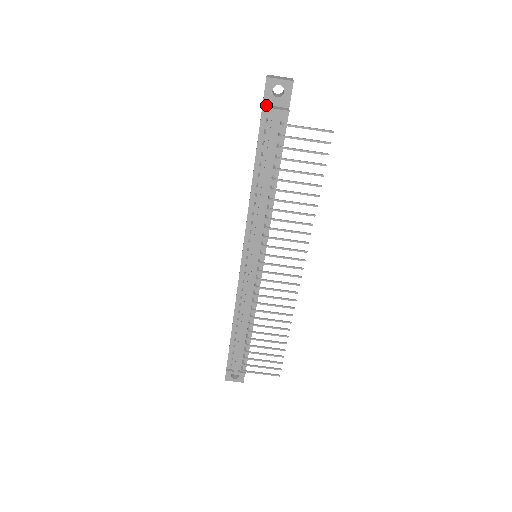
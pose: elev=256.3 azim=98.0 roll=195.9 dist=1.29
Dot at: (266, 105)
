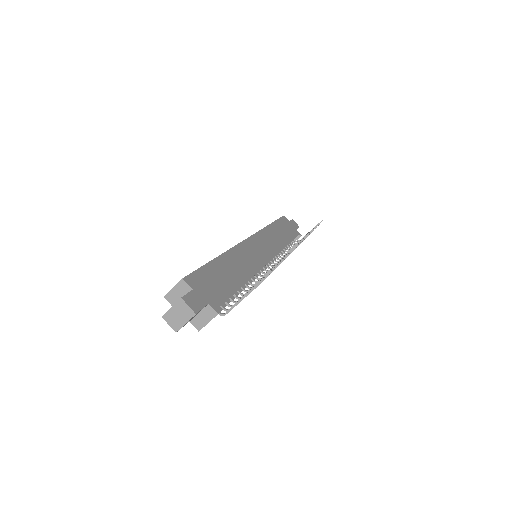
Dot at: (193, 321)
